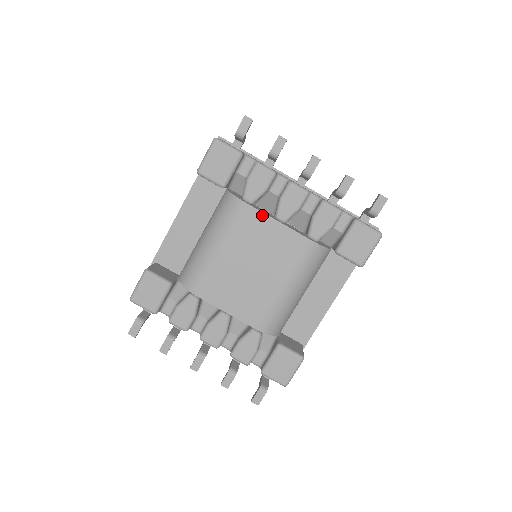
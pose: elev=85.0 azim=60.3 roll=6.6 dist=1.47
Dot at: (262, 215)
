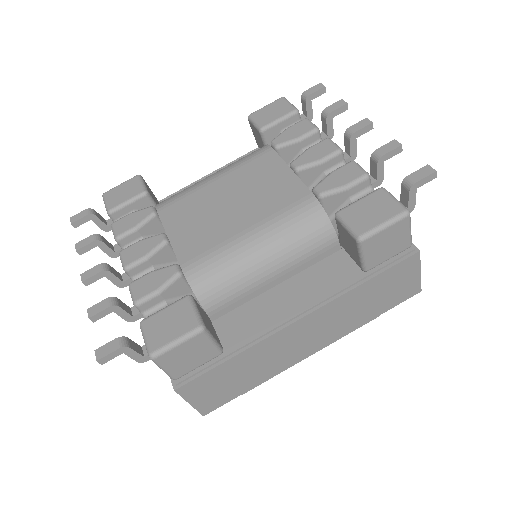
Dot at: (279, 160)
